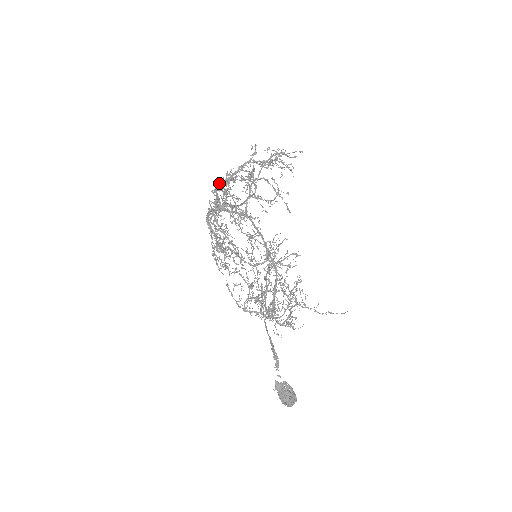
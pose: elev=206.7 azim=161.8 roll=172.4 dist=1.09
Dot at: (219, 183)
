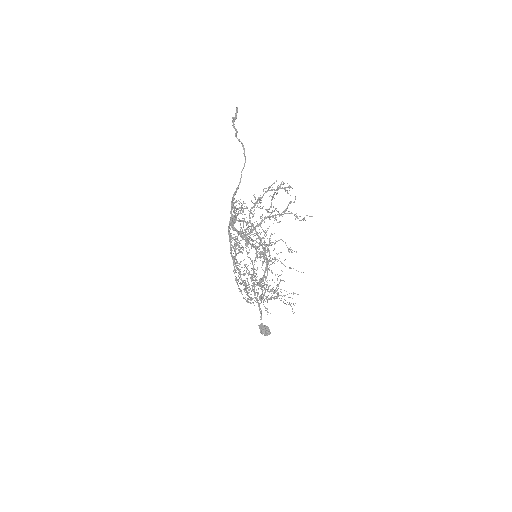
Dot at: (246, 237)
